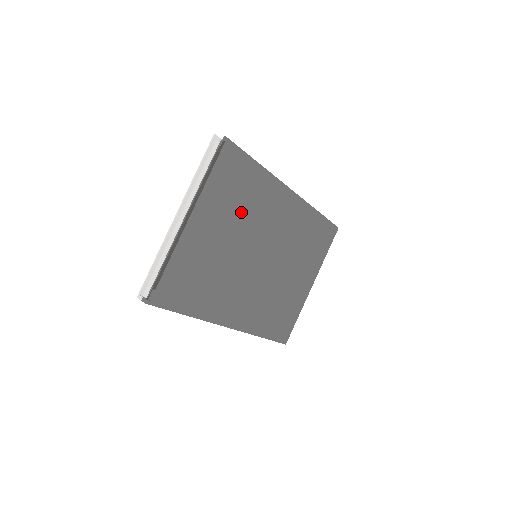
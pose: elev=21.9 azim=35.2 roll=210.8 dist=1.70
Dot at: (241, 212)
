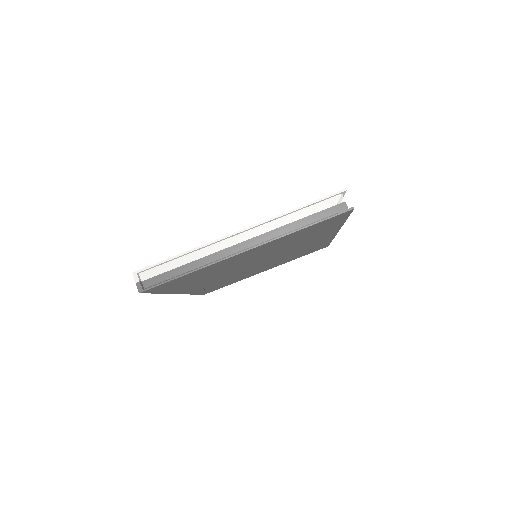
Dot at: (288, 244)
